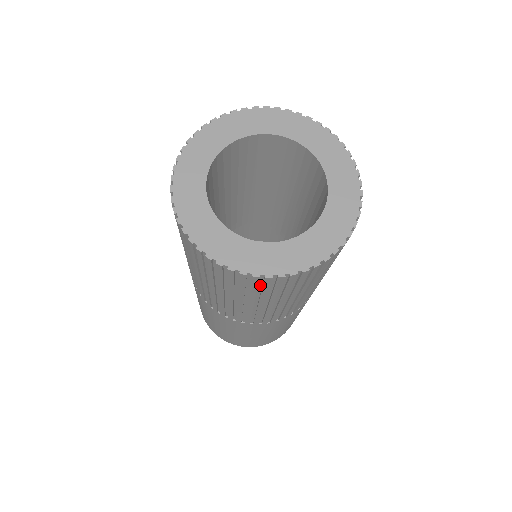
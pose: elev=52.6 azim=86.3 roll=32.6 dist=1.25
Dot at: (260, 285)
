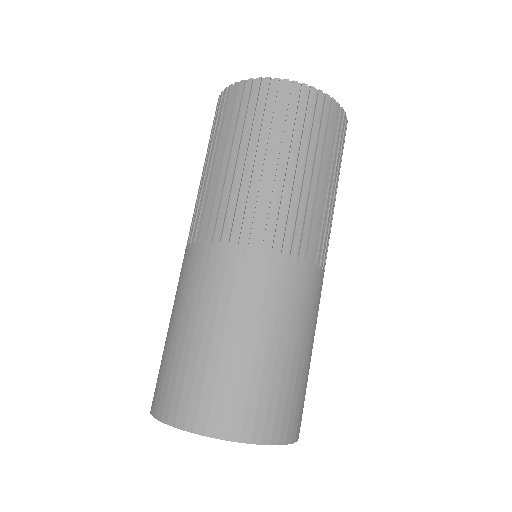
Dot at: (277, 104)
